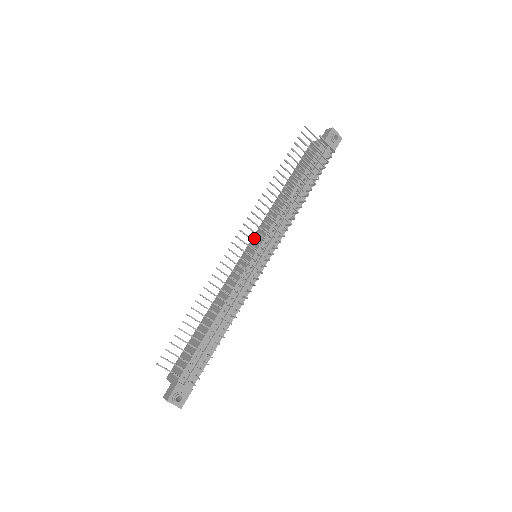
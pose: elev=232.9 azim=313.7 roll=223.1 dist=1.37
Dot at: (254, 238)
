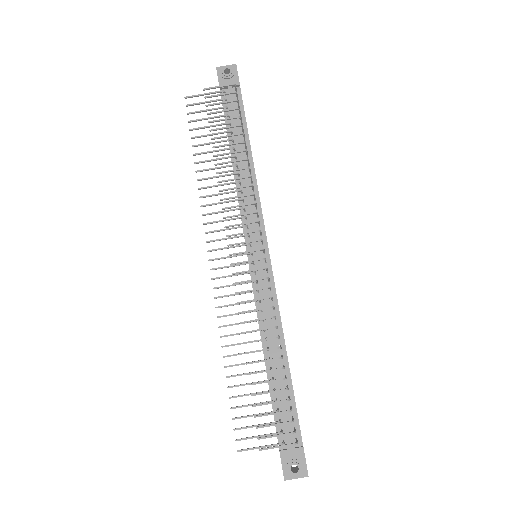
Dot at: occluded
